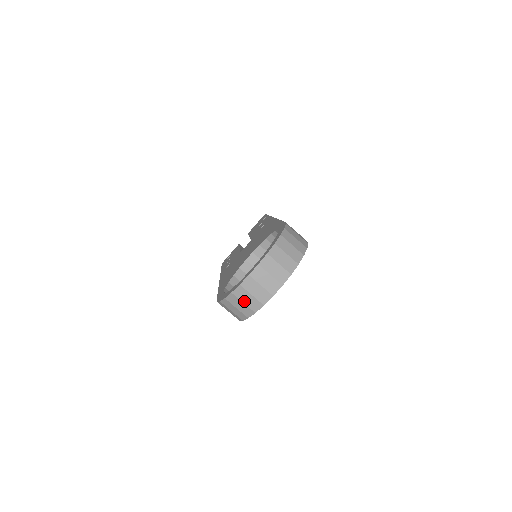
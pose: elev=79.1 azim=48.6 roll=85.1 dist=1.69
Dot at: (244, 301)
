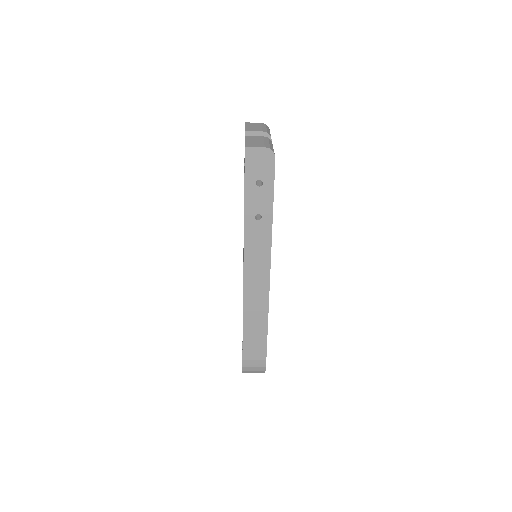
Dot at: occluded
